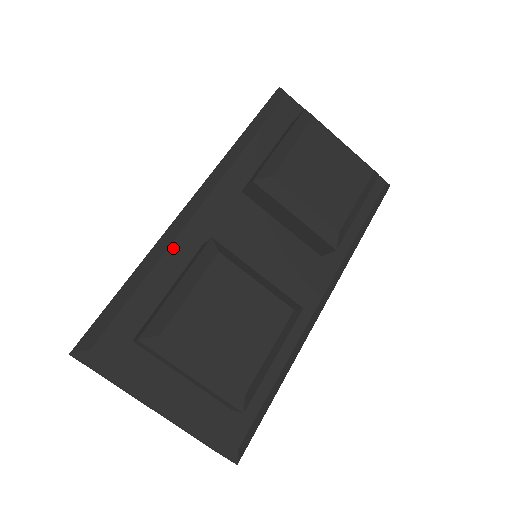
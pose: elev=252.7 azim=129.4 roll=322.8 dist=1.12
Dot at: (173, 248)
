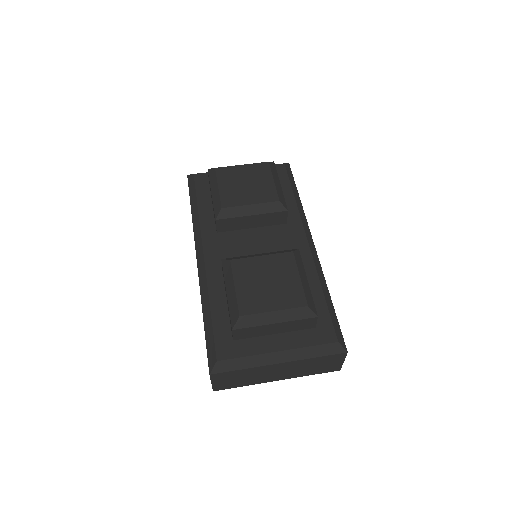
Dot at: (210, 285)
